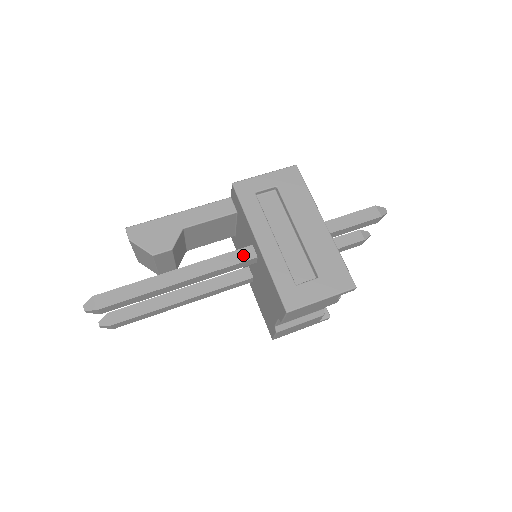
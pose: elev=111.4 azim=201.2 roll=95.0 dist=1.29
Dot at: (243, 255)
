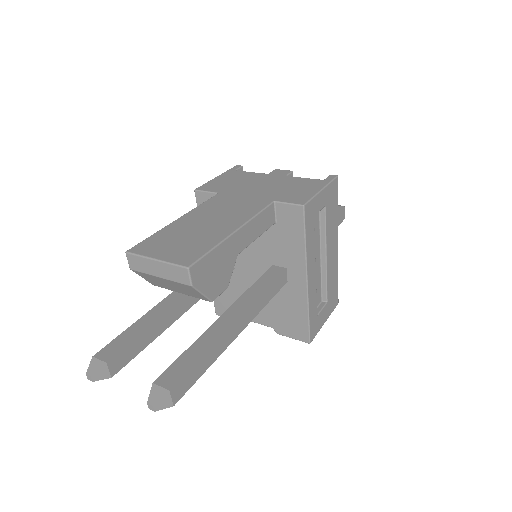
Dot at: (280, 283)
